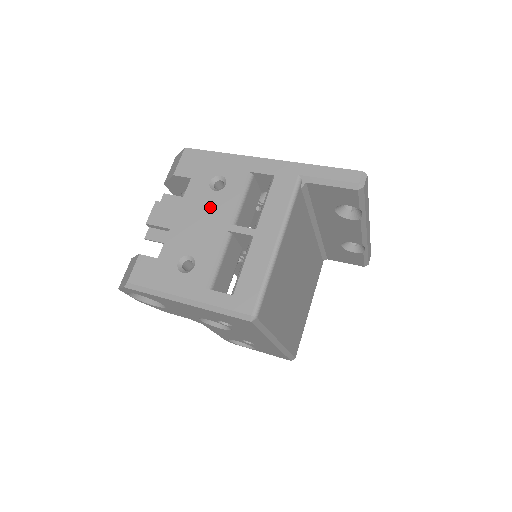
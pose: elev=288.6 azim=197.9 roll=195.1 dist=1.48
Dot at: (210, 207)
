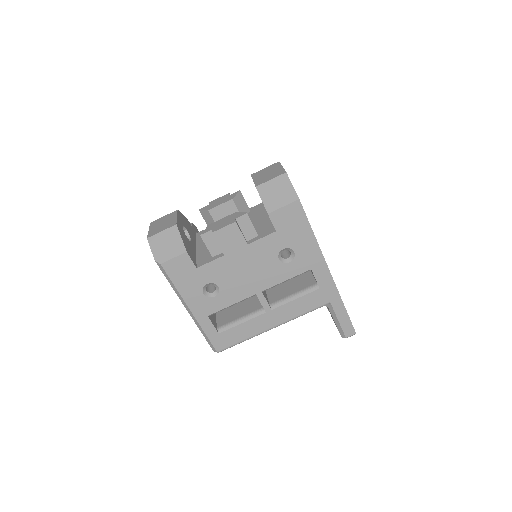
Dot at: (264, 268)
